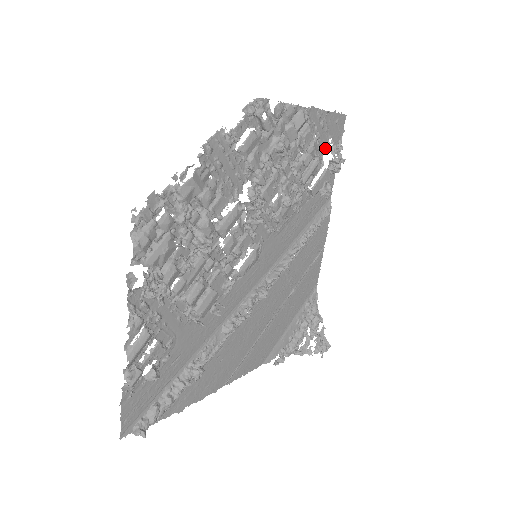
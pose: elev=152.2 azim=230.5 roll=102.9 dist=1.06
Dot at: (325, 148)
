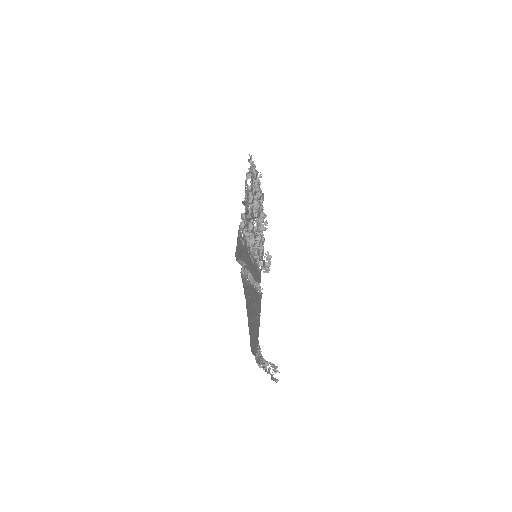
Dot at: occluded
